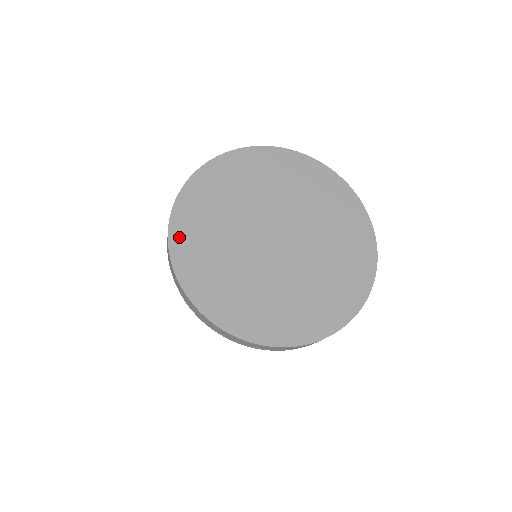
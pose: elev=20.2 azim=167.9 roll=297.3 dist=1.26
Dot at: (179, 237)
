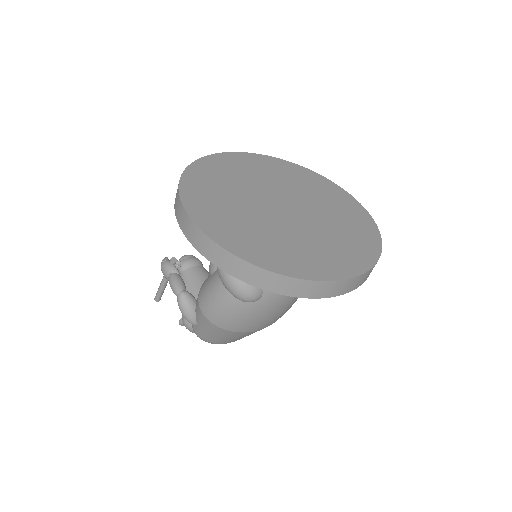
Dot at: (190, 193)
